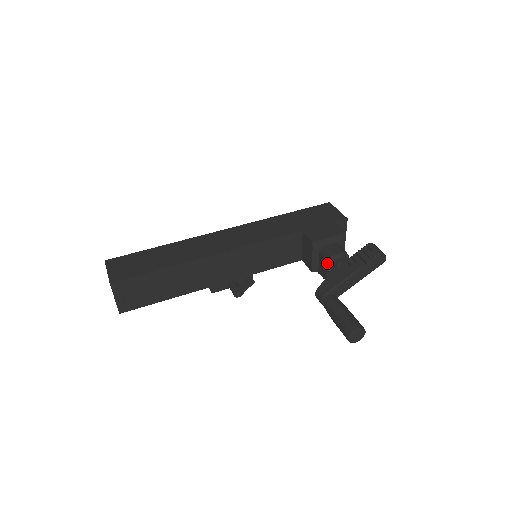
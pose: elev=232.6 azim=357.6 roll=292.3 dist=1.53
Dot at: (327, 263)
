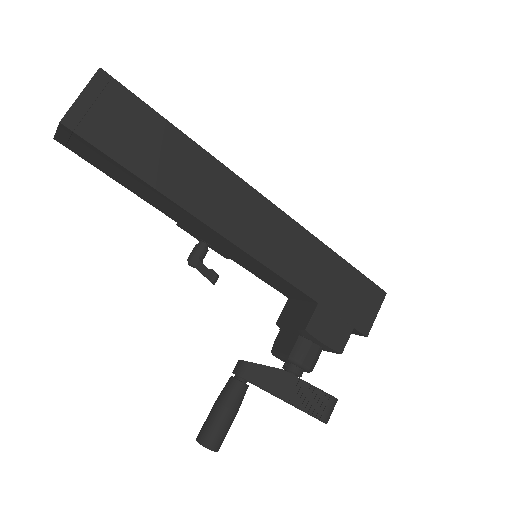
Dot at: (288, 355)
